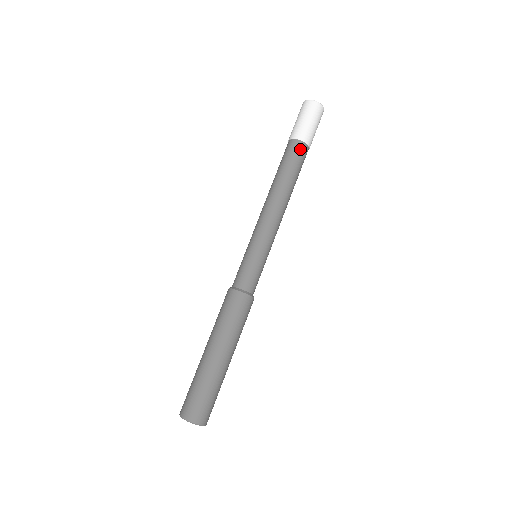
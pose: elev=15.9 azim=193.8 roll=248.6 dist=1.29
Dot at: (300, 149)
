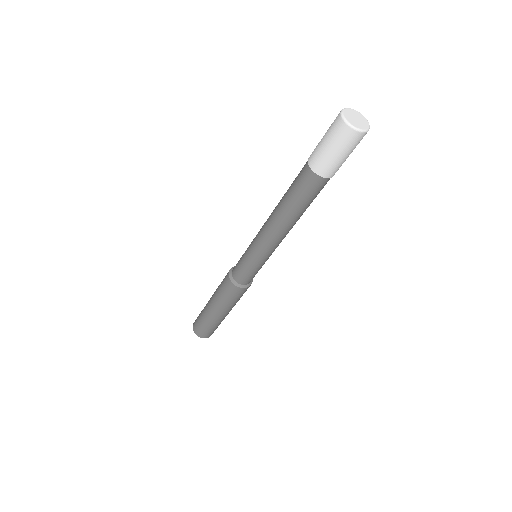
Dot at: (312, 182)
